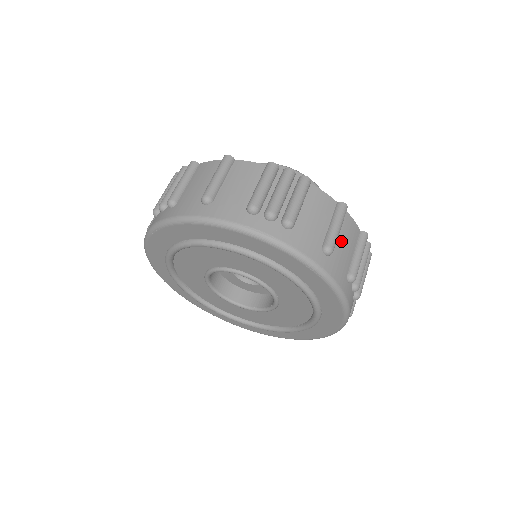
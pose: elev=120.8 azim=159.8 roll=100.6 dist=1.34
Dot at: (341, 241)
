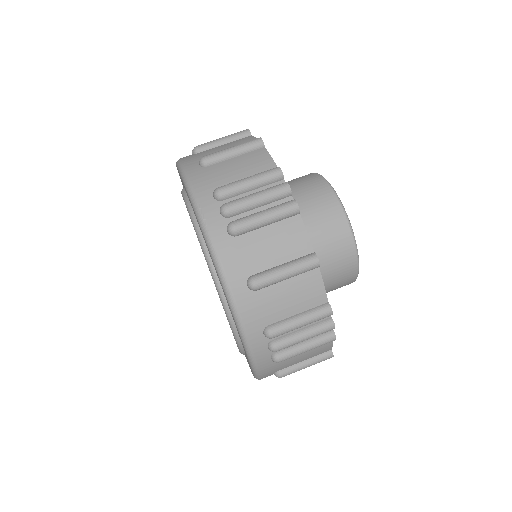
Dot at: (284, 290)
